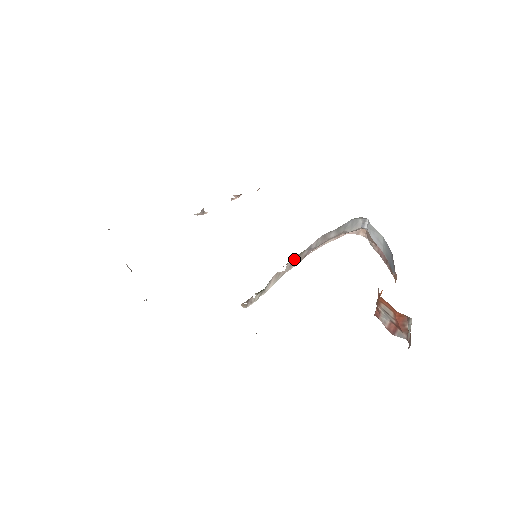
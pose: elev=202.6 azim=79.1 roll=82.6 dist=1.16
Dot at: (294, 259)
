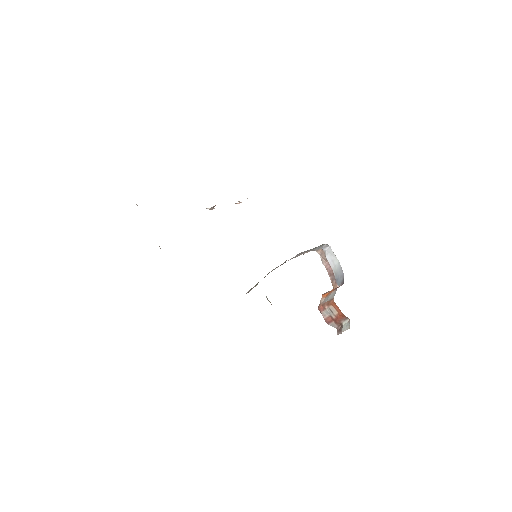
Dot at: (282, 264)
